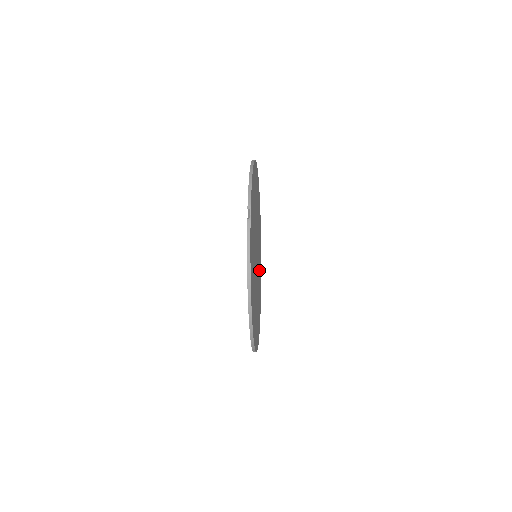
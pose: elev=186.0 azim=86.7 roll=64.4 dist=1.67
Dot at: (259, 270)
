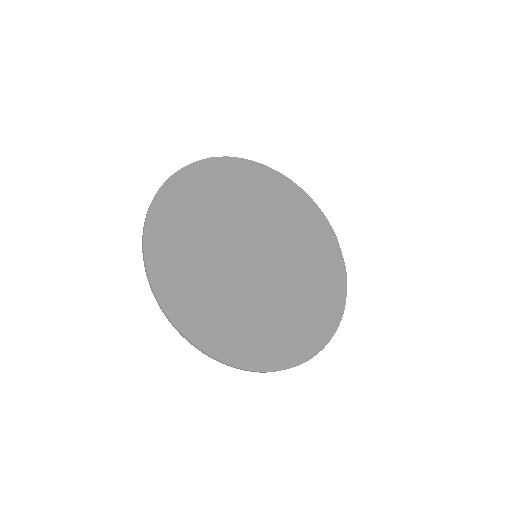
Dot at: (282, 313)
